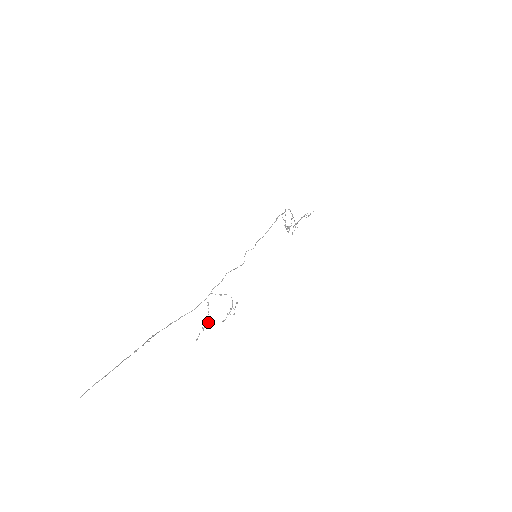
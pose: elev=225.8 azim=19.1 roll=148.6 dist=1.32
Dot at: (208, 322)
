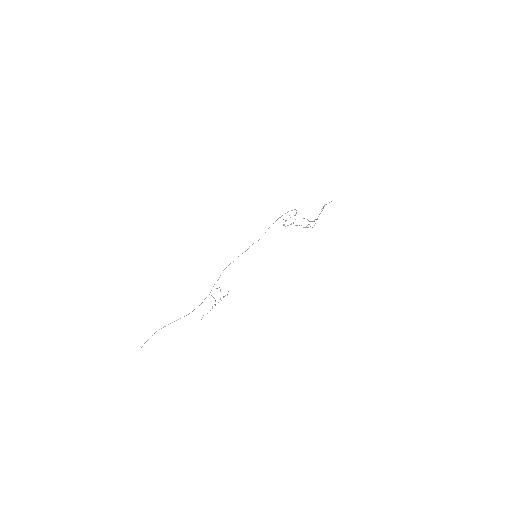
Dot at: occluded
